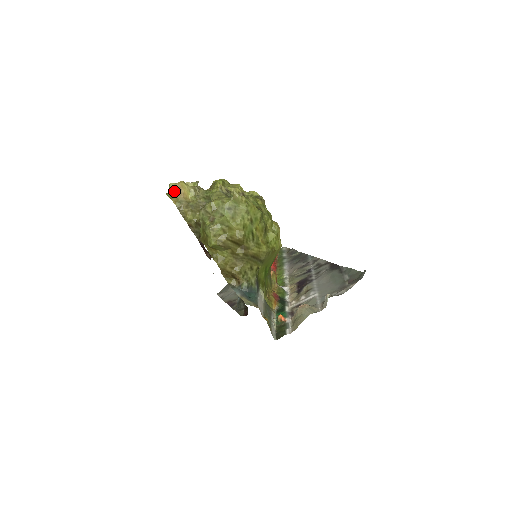
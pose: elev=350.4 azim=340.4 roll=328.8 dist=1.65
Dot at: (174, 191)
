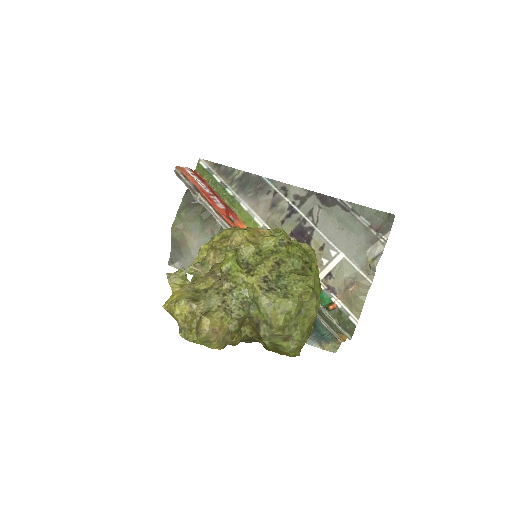
Dot at: (209, 340)
